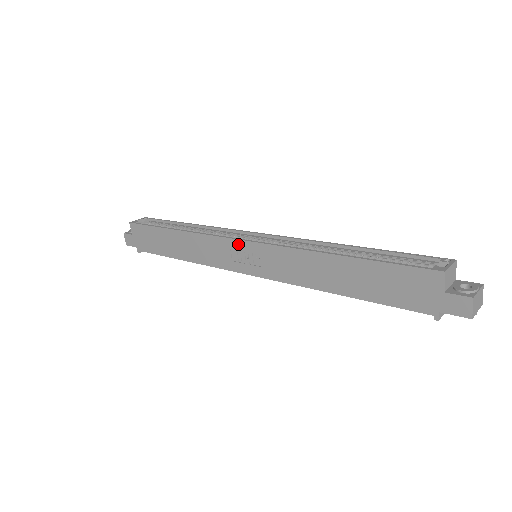
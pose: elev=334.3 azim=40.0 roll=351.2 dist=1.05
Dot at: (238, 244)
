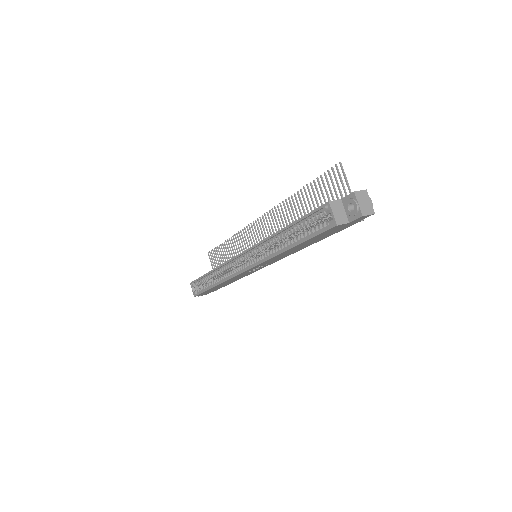
Dot at: occluded
